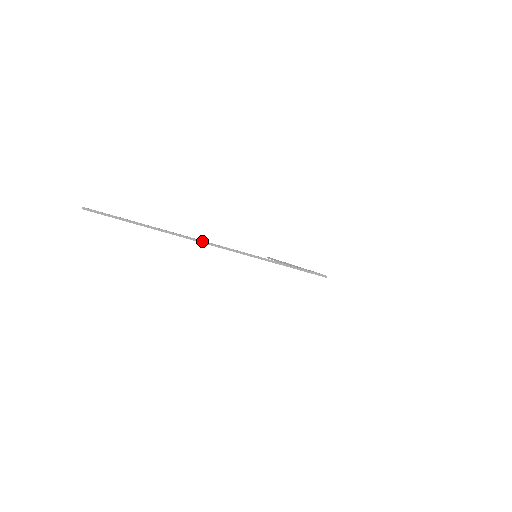
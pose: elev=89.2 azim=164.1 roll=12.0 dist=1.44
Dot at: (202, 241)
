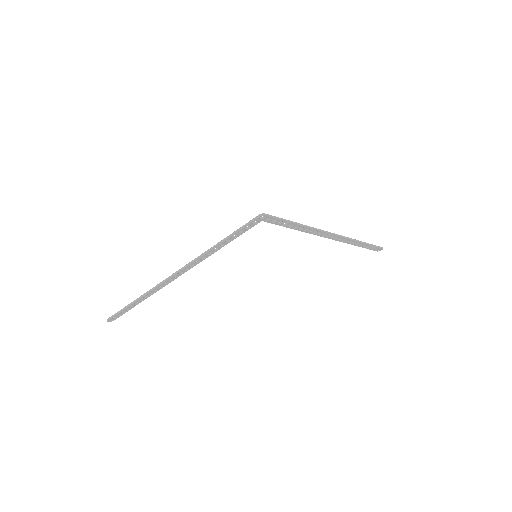
Dot at: (165, 279)
